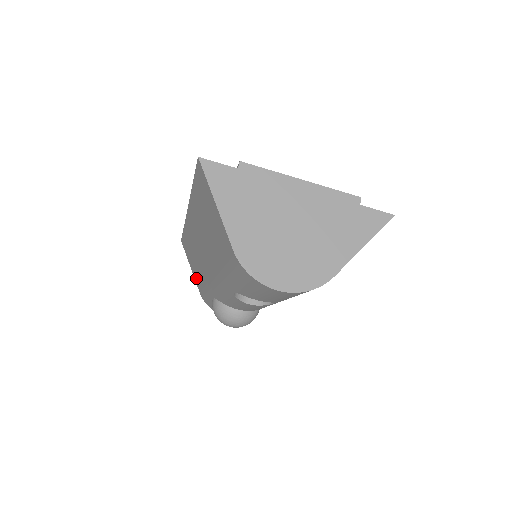
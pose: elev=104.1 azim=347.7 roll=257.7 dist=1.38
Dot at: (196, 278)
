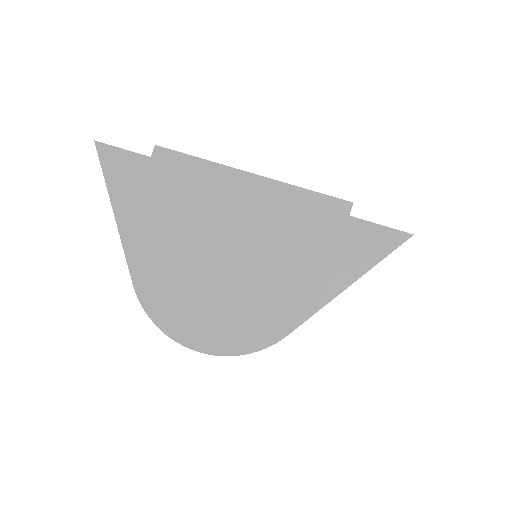
Dot at: occluded
